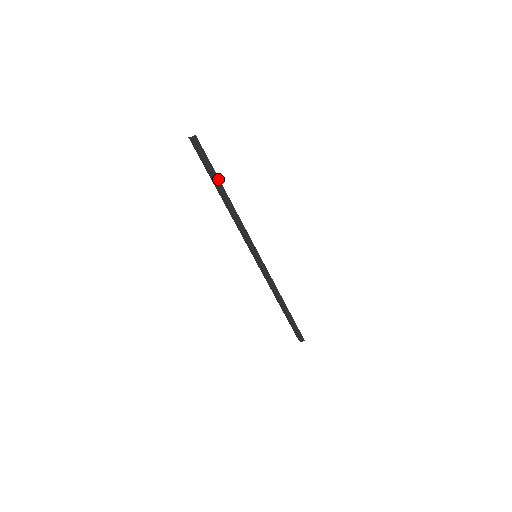
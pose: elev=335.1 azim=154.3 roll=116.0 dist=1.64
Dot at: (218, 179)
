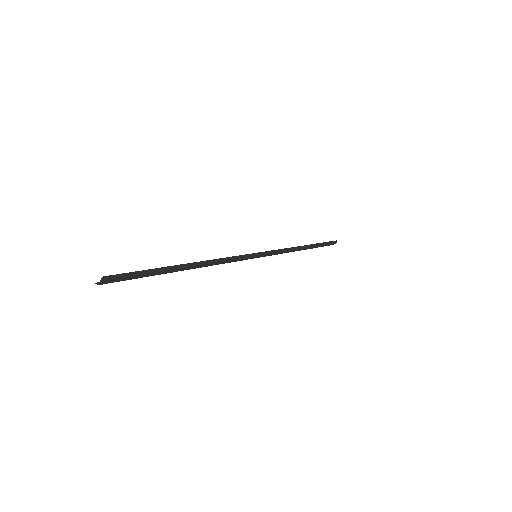
Dot at: (167, 268)
